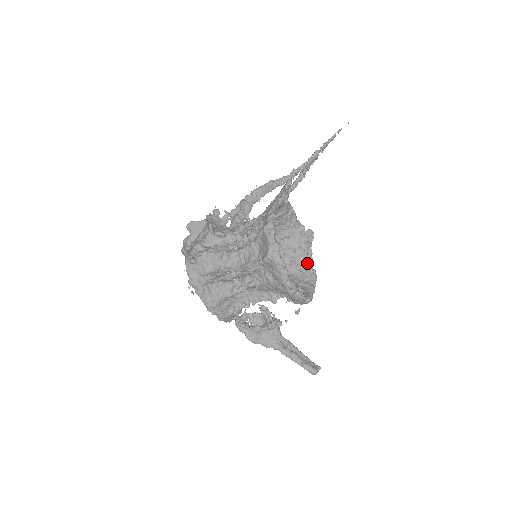
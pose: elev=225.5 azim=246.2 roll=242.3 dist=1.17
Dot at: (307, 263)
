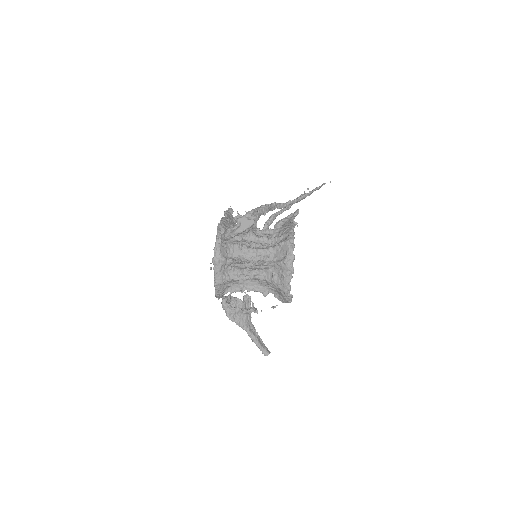
Dot at: occluded
